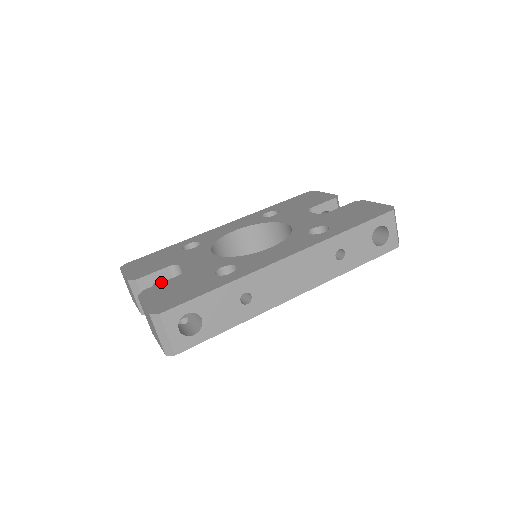
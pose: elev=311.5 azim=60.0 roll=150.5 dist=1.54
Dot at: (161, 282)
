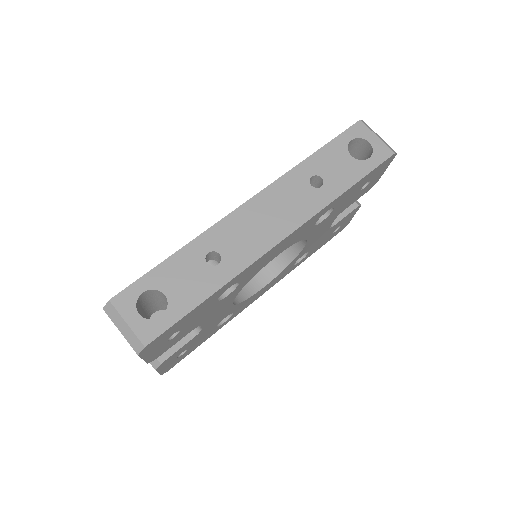
Dot at: occluded
